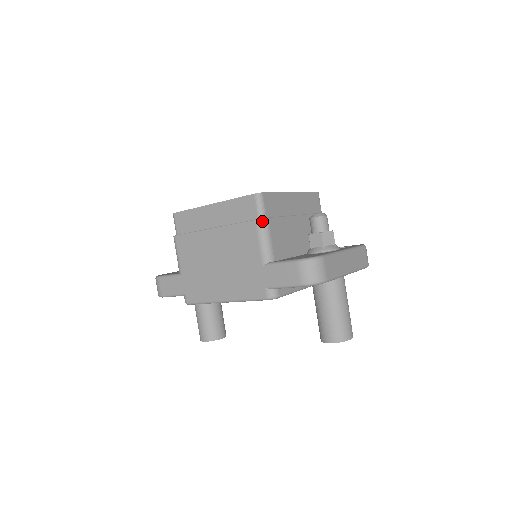
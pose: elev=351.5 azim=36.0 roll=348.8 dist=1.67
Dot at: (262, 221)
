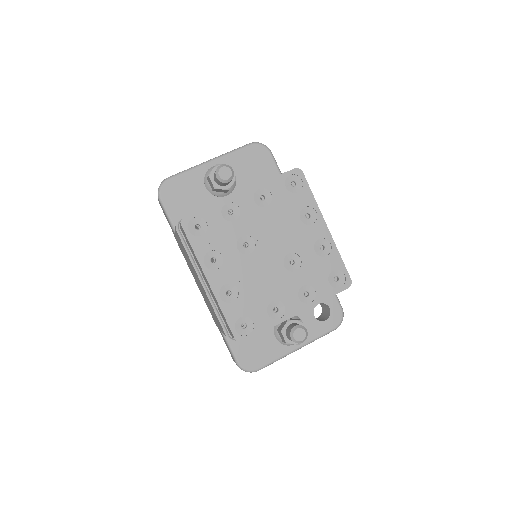
Dot at: occluded
